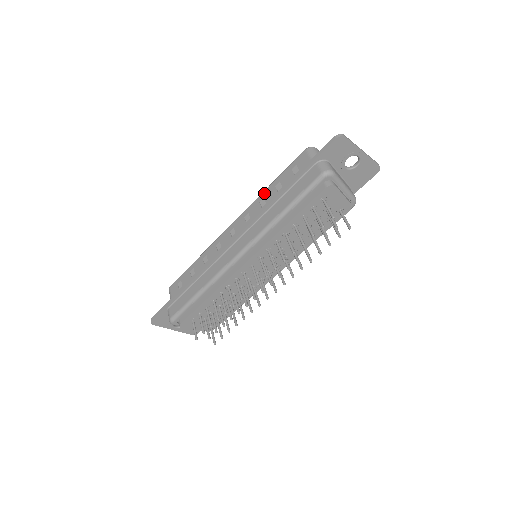
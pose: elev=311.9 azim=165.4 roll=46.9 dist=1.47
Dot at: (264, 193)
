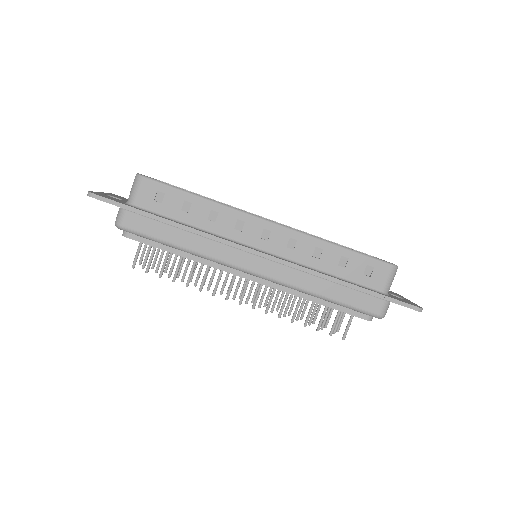
Dot at: (328, 246)
